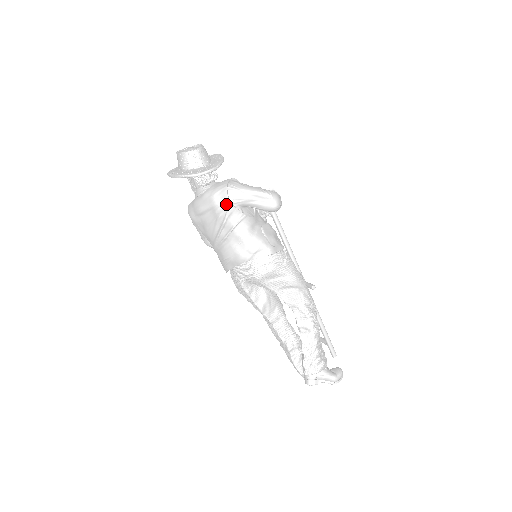
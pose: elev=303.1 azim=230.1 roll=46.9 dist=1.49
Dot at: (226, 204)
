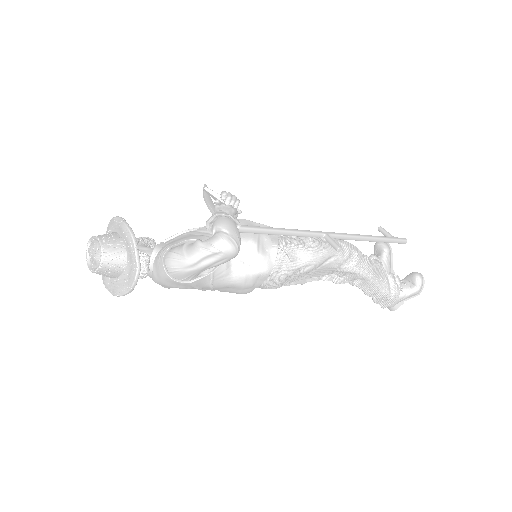
Dot at: (184, 285)
